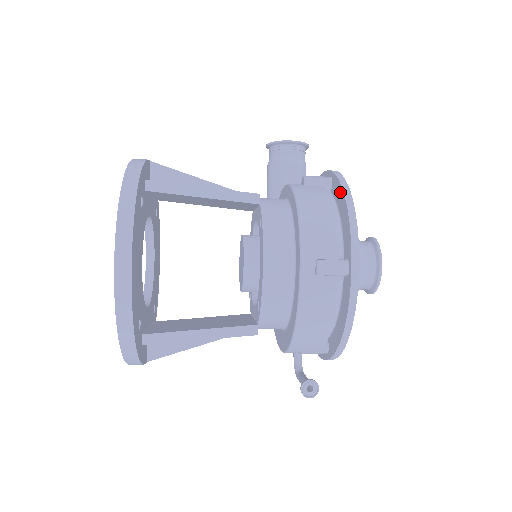
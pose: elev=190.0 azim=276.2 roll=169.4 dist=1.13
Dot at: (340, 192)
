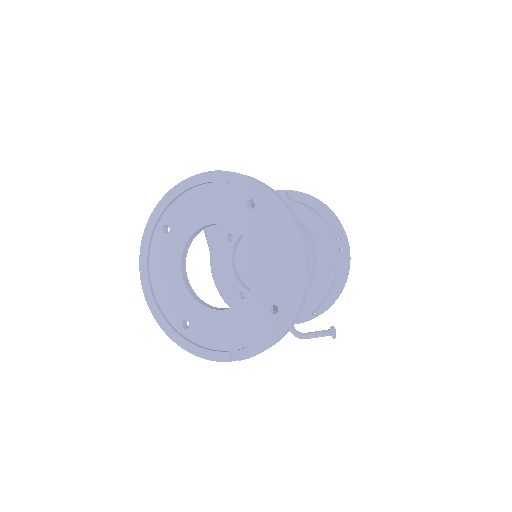
Dot at: (312, 201)
